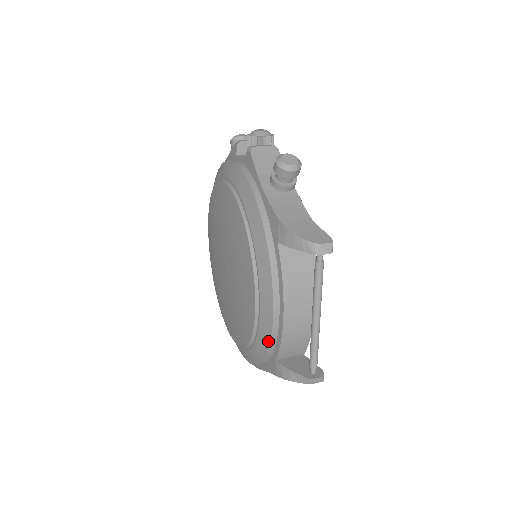
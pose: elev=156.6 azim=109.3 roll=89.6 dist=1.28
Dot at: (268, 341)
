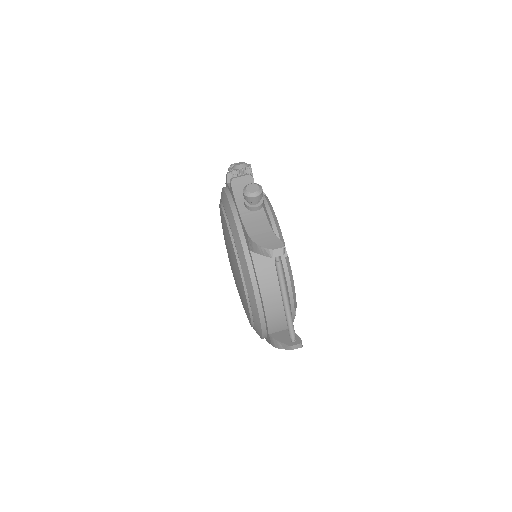
Dot at: (259, 321)
